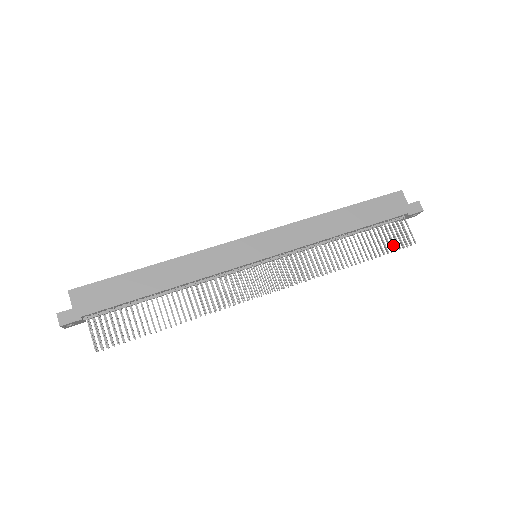
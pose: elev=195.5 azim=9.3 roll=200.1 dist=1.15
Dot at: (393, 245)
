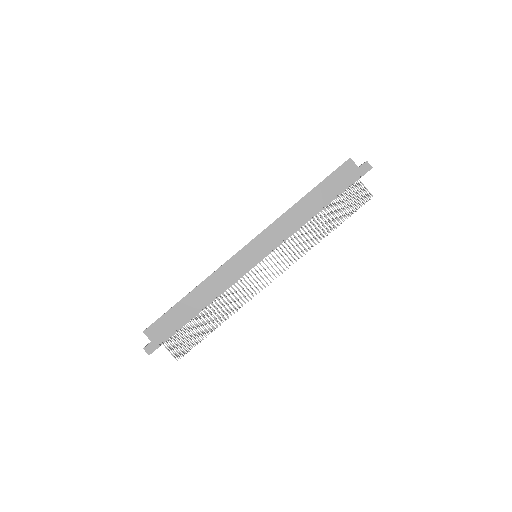
Dot at: (356, 206)
